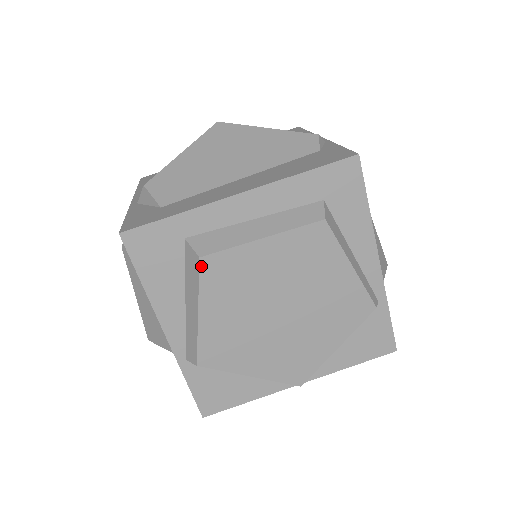
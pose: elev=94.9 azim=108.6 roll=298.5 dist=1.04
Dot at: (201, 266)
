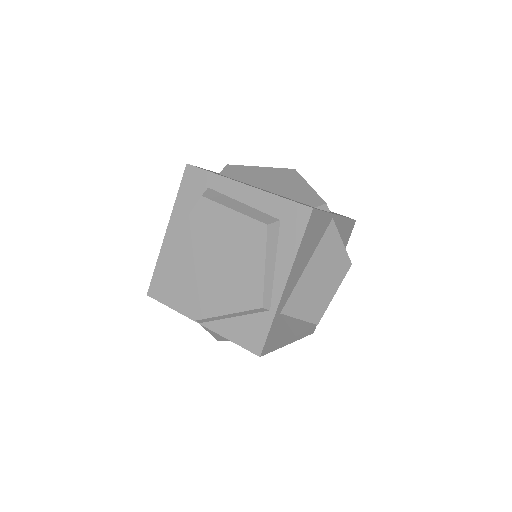
Dot at: (199, 201)
